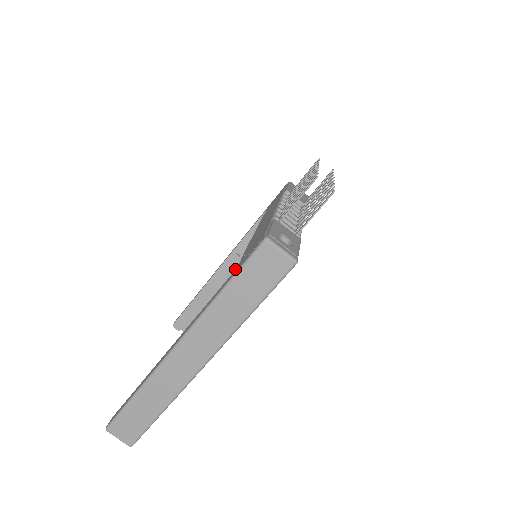
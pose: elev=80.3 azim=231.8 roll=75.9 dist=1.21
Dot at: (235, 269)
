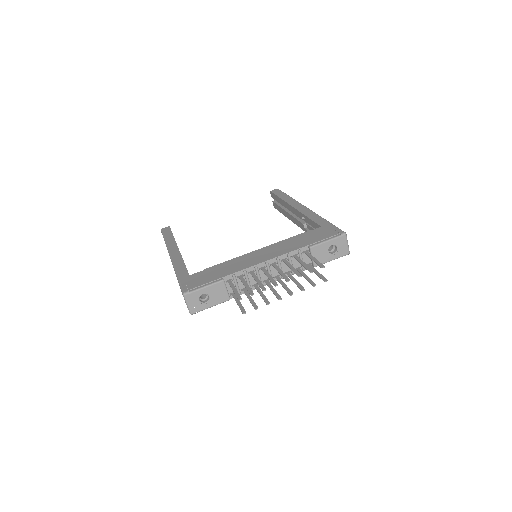
Dot at: occluded
